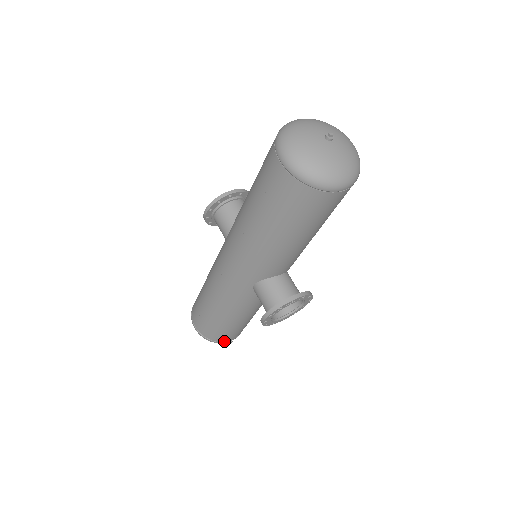
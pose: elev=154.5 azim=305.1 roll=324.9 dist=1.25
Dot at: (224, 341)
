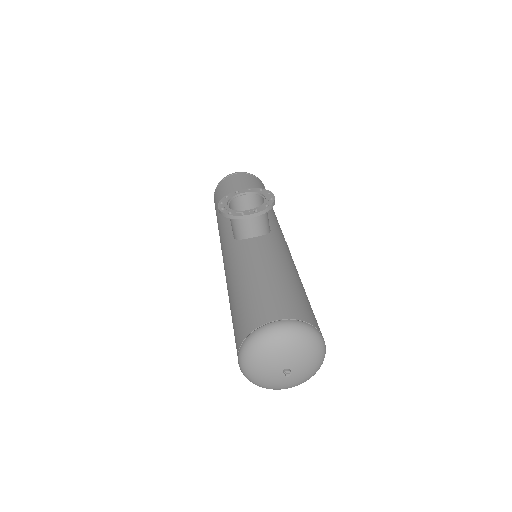
Dot at: occluded
